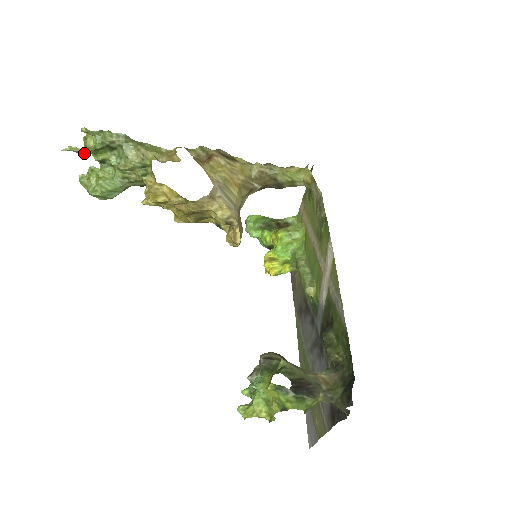
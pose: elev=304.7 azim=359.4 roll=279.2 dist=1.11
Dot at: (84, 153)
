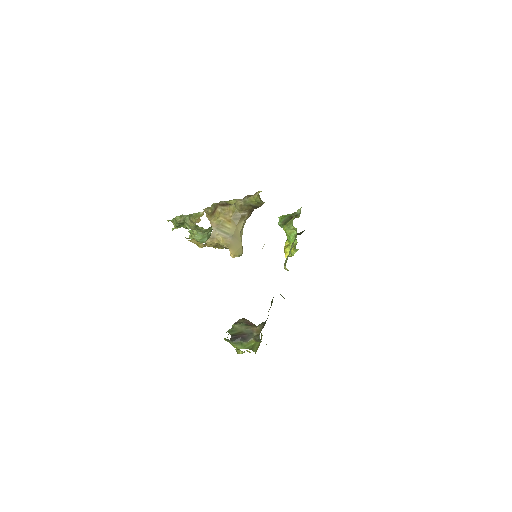
Dot at: occluded
